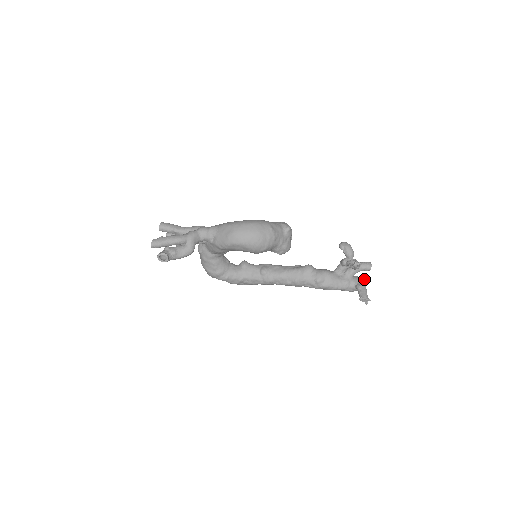
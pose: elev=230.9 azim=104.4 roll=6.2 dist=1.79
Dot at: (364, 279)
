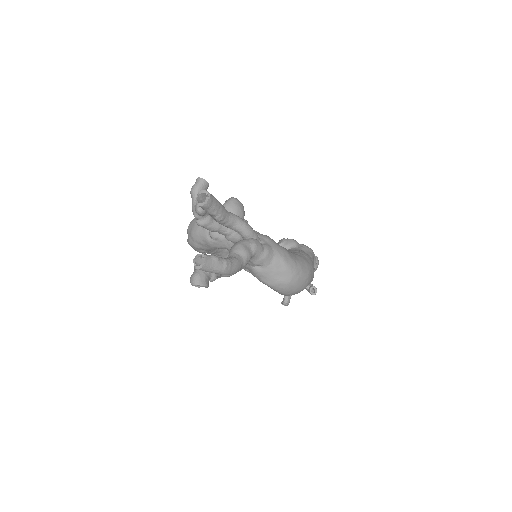
Dot at: occluded
